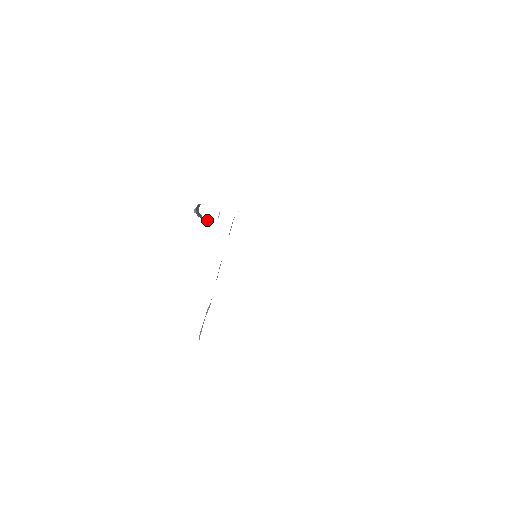
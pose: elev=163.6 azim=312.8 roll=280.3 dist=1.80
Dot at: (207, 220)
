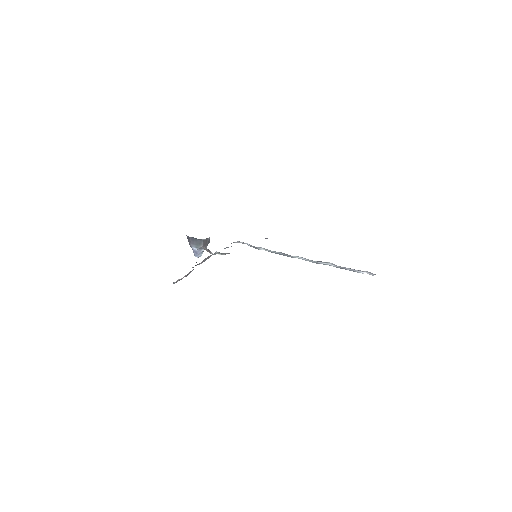
Dot at: (196, 241)
